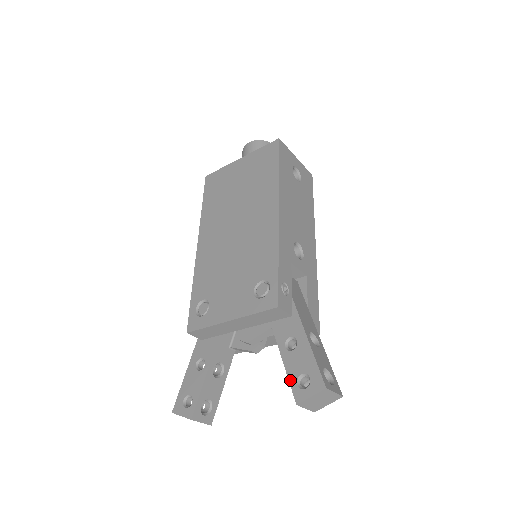
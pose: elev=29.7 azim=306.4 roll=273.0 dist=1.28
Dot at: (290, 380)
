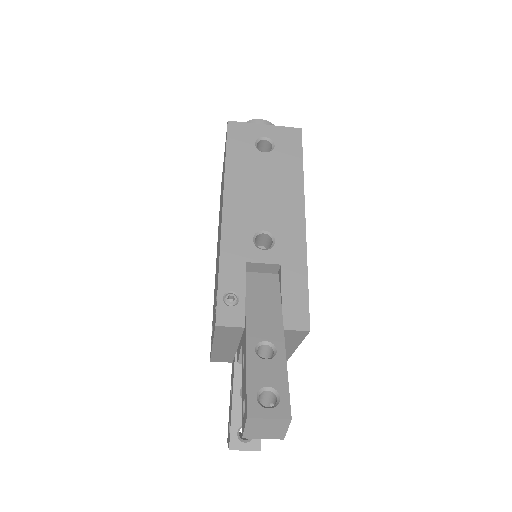
Dot at: occluded
